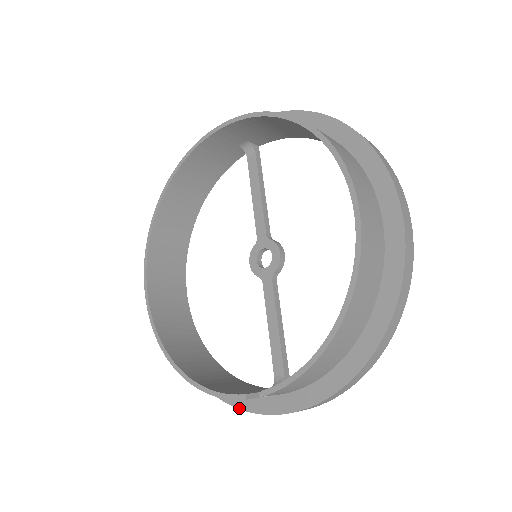
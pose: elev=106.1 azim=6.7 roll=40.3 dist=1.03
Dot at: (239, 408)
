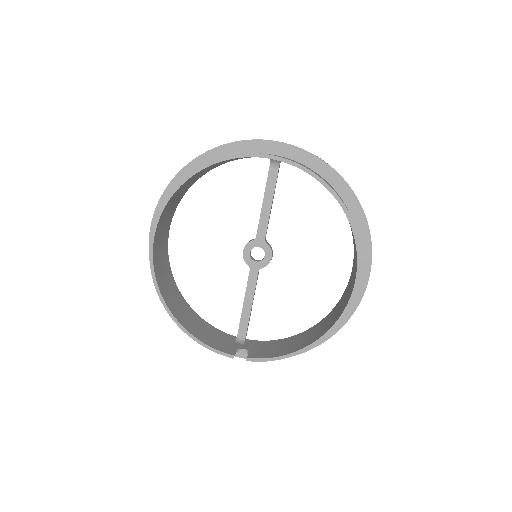
Dot at: occluded
